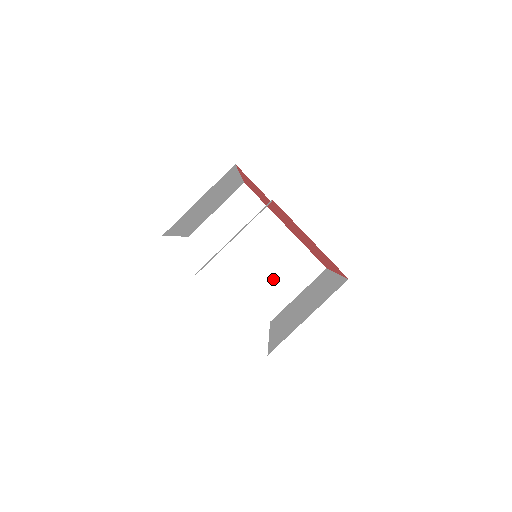
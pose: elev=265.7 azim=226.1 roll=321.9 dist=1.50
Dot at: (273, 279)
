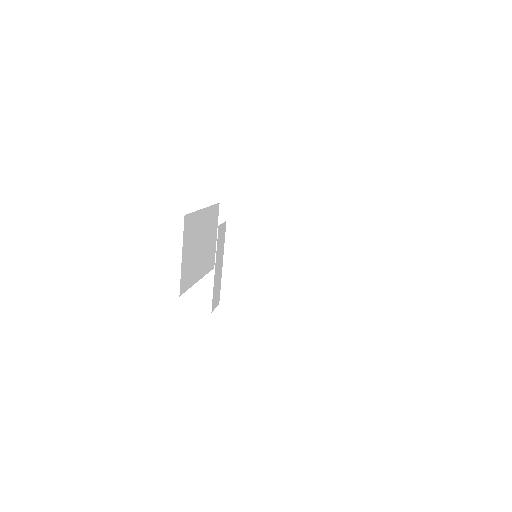
Dot at: (292, 253)
